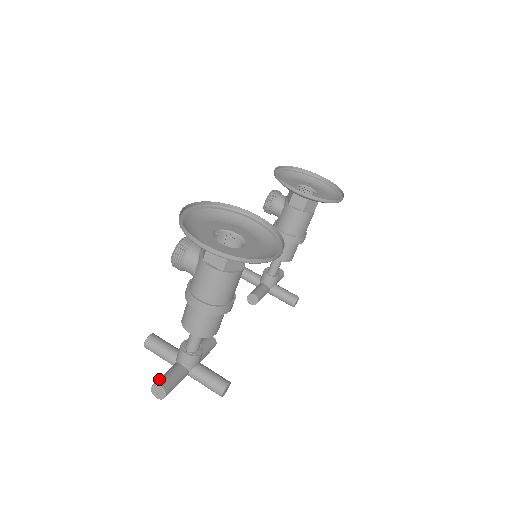
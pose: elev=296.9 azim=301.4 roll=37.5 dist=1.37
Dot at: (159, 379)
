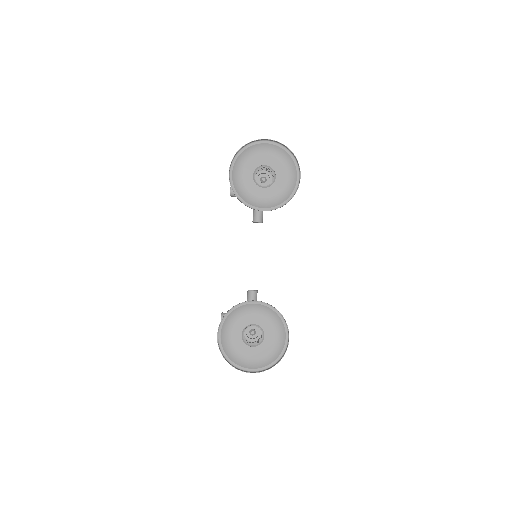
Dot at: occluded
